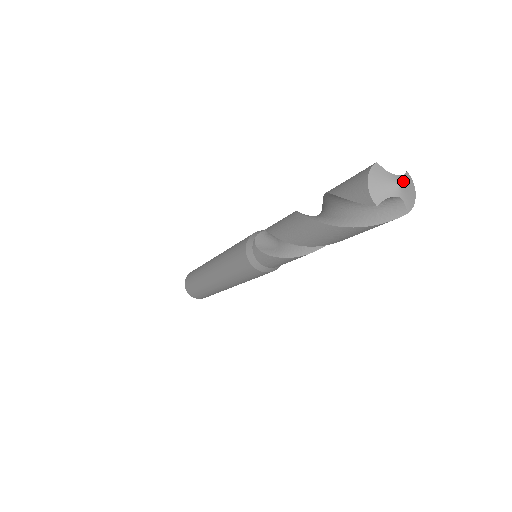
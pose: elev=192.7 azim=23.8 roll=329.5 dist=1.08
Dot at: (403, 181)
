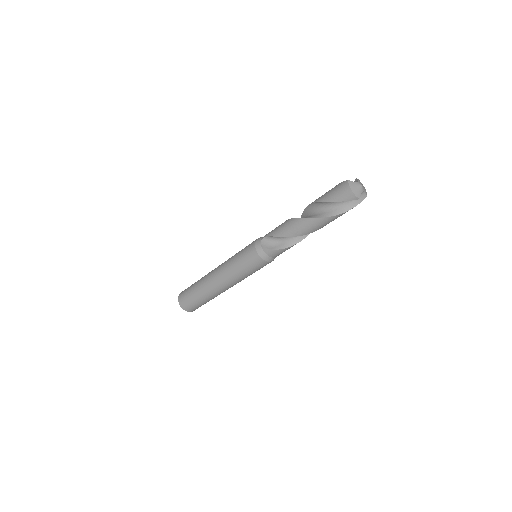
Dot at: (360, 183)
